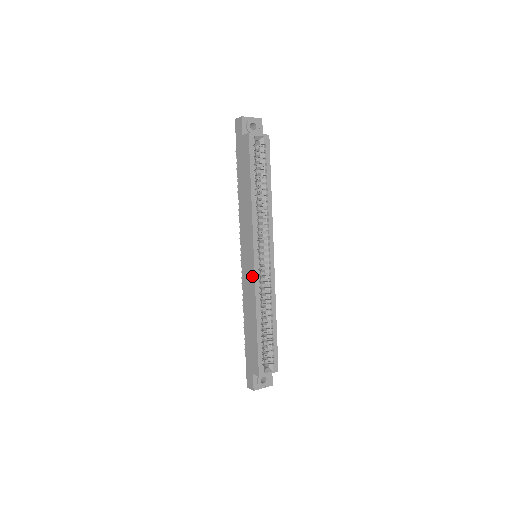
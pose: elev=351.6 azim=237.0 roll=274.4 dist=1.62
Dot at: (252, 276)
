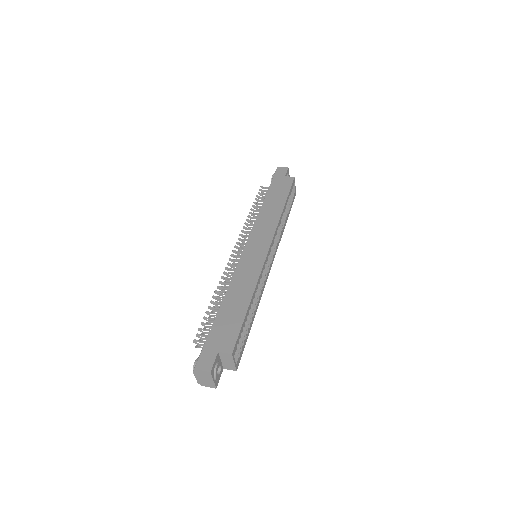
Dot at: (260, 261)
